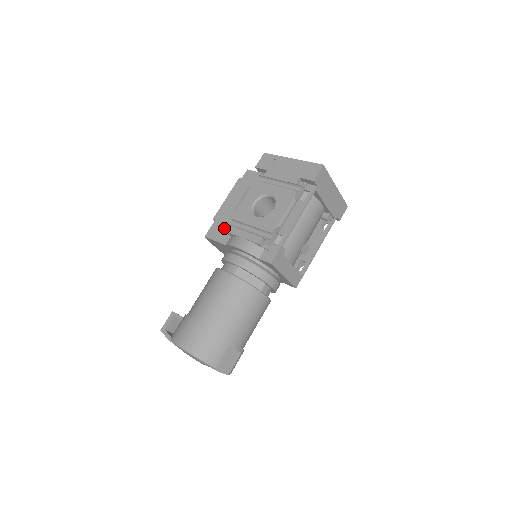
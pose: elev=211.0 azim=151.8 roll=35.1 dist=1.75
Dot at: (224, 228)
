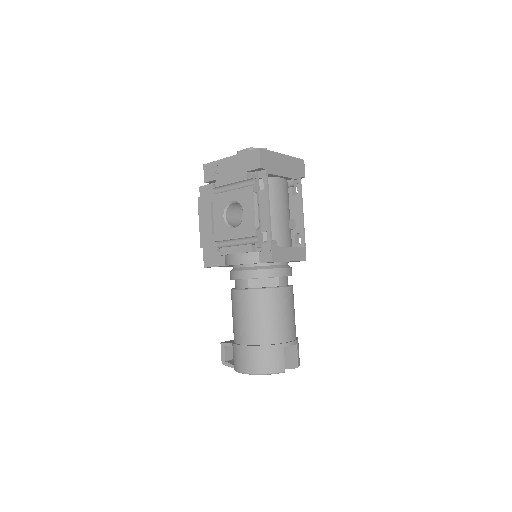
Dot at: (214, 251)
